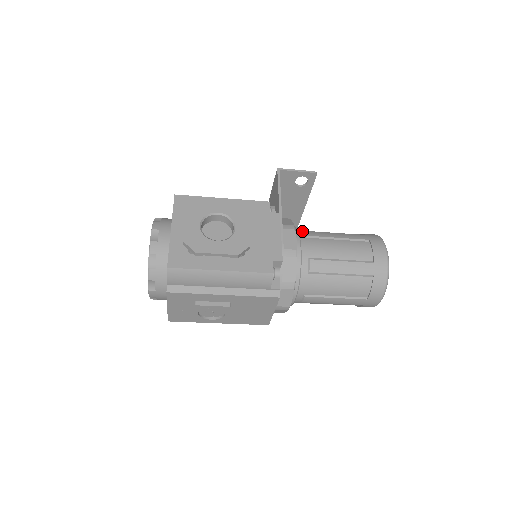
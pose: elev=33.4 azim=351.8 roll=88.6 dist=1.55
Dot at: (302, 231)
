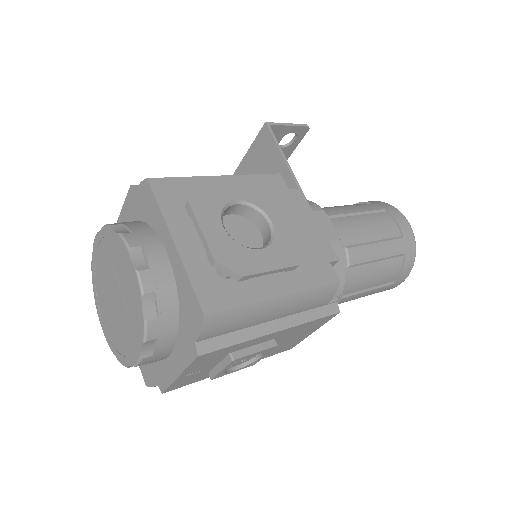
Dot at: occluded
